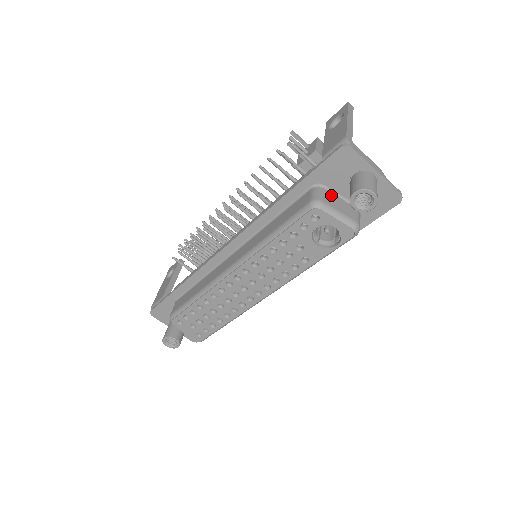
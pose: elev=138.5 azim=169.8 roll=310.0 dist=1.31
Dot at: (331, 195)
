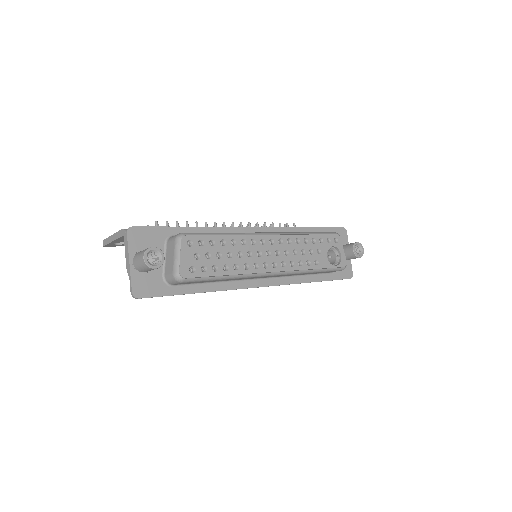
Dot at: occluded
